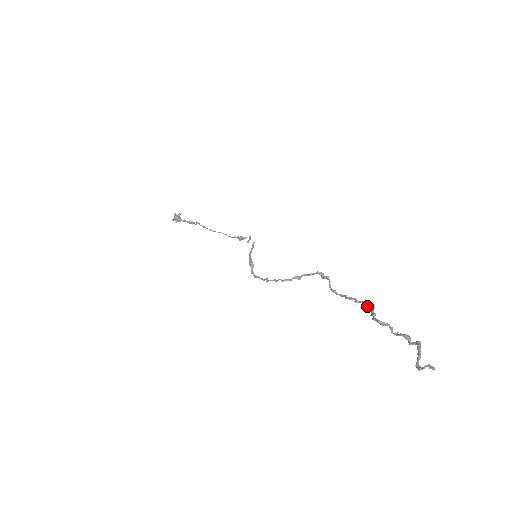
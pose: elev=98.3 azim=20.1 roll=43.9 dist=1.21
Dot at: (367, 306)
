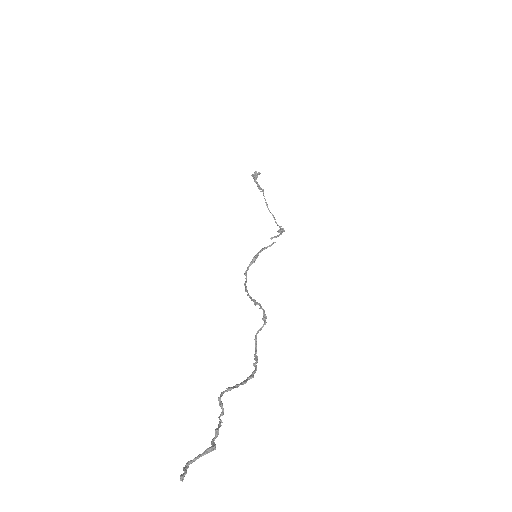
Dot at: (249, 377)
